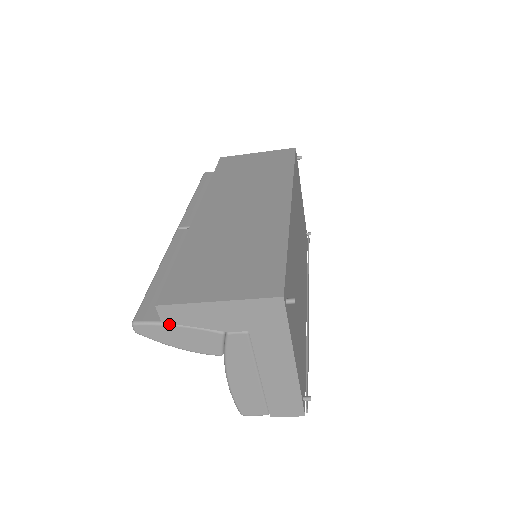
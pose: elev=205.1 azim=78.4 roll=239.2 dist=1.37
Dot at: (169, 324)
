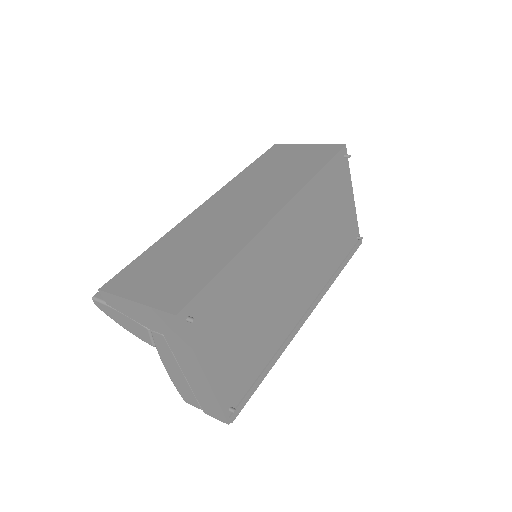
Dot at: (113, 307)
